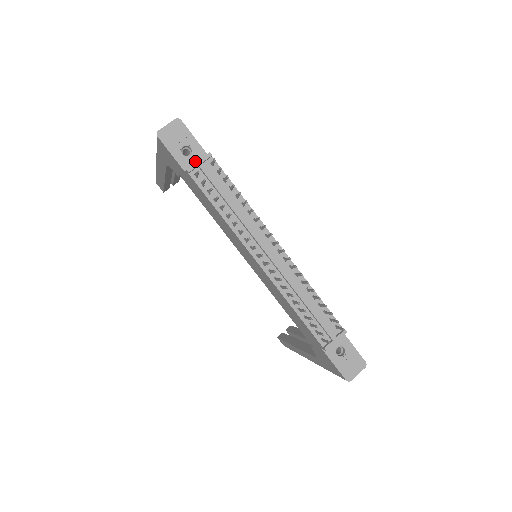
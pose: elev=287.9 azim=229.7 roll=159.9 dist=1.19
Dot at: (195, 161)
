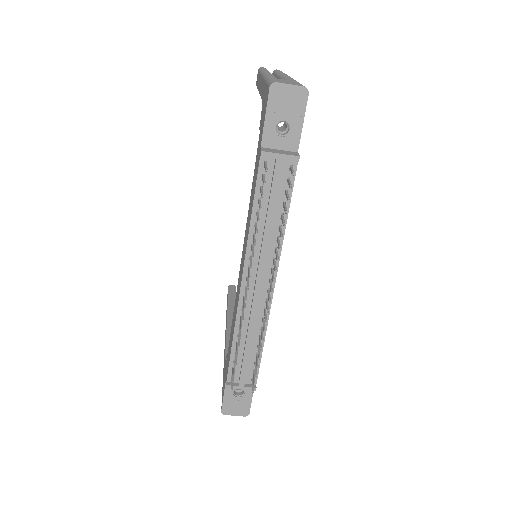
Dot at: (280, 145)
